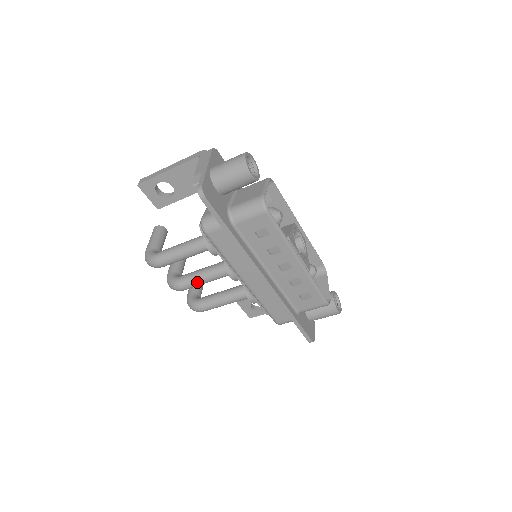
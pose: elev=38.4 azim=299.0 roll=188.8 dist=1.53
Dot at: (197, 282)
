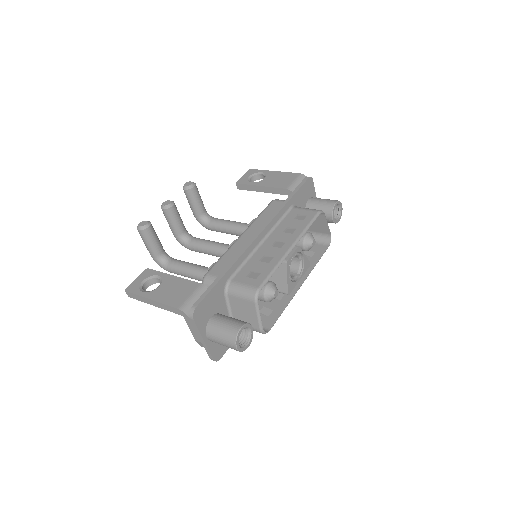
Dot at: occluded
